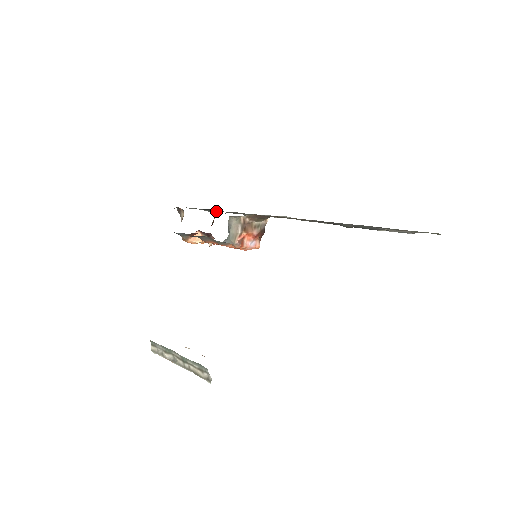
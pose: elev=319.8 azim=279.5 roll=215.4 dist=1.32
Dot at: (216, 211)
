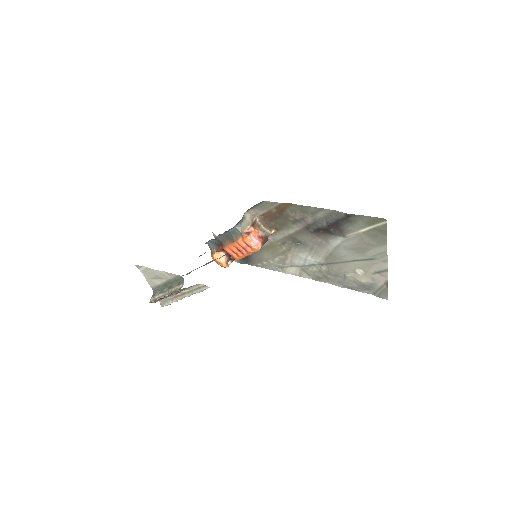
Dot at: (244, 260)
